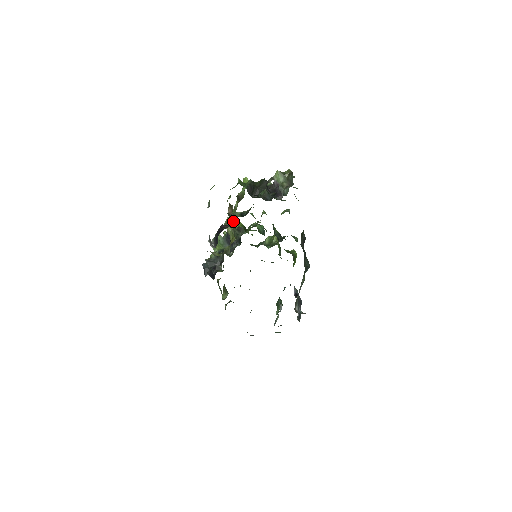
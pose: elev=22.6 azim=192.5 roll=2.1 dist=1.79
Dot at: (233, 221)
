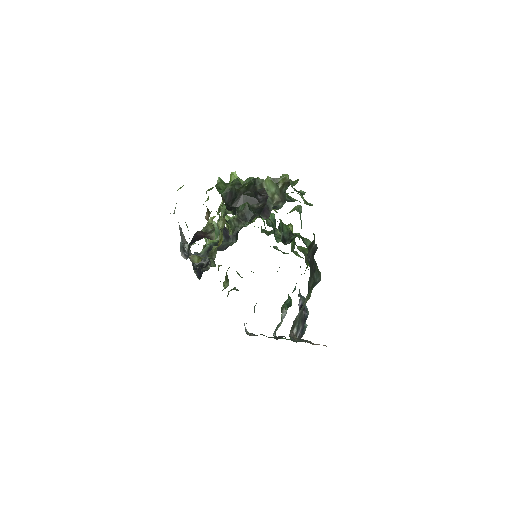
Dot at: (213, 227)
